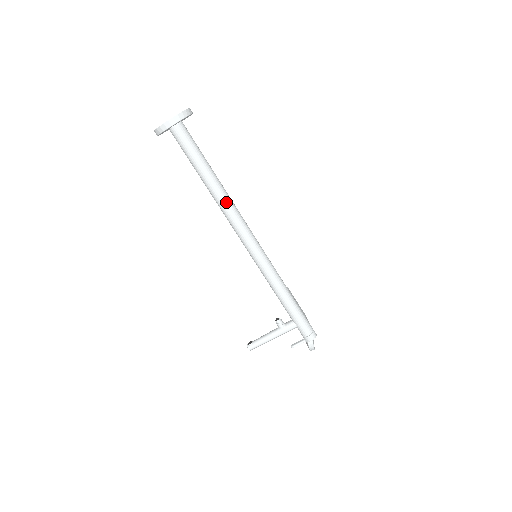
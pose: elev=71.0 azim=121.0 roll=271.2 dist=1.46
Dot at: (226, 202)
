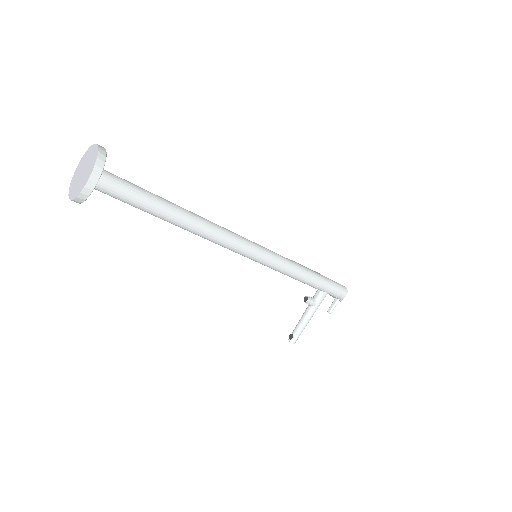
Dot at: (203, 226)
